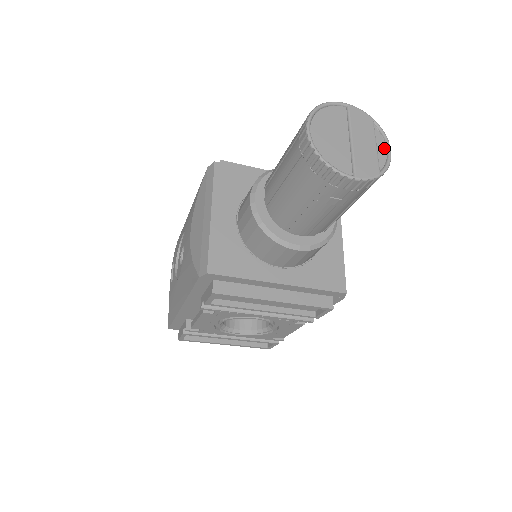
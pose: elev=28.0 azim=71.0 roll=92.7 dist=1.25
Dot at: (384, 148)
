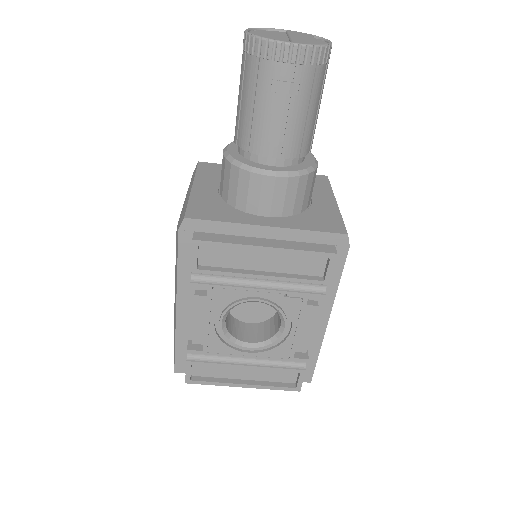
Dot at: (325, 43)
